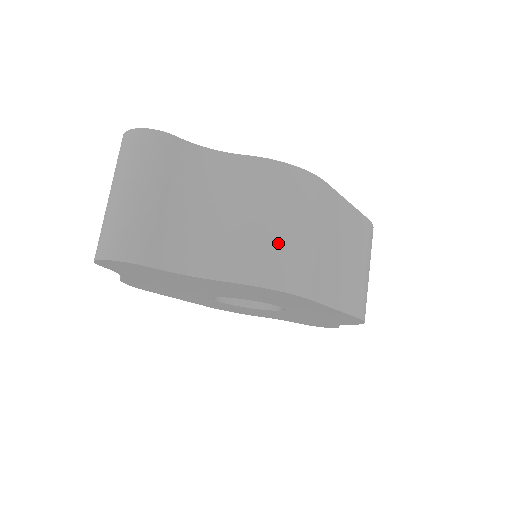
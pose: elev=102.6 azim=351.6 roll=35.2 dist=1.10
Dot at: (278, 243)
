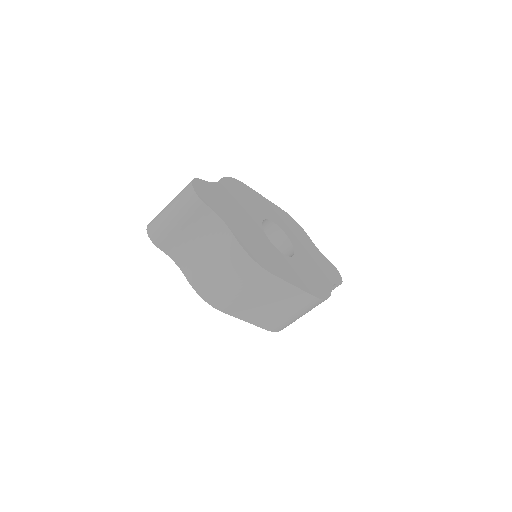
Dot at: (218, 283)
